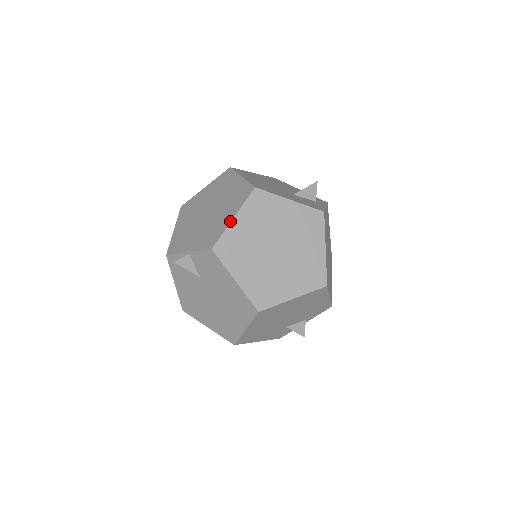
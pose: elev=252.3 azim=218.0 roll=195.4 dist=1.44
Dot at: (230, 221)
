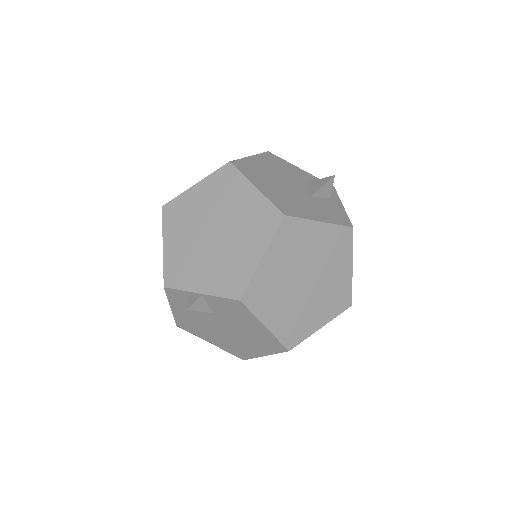
Dot at: (258, 263)
